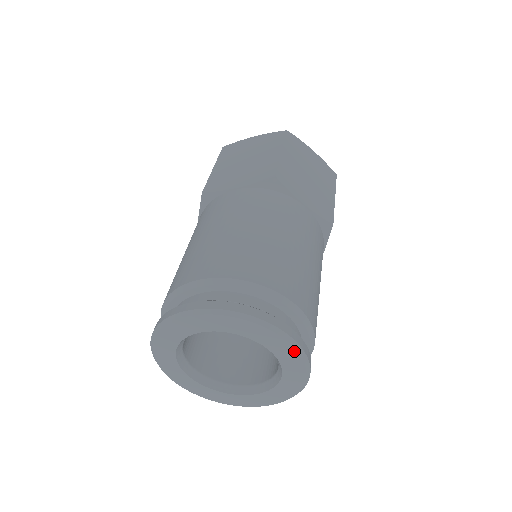
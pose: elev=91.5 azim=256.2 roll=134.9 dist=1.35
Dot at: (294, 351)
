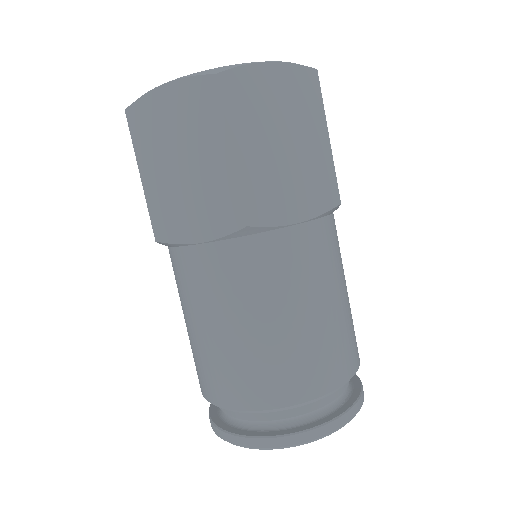
Dot at: occluded
